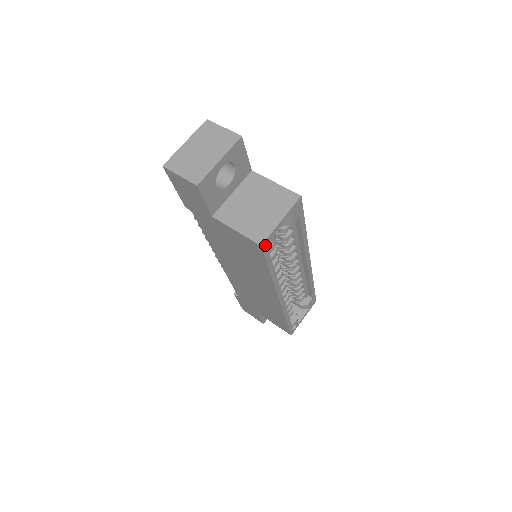
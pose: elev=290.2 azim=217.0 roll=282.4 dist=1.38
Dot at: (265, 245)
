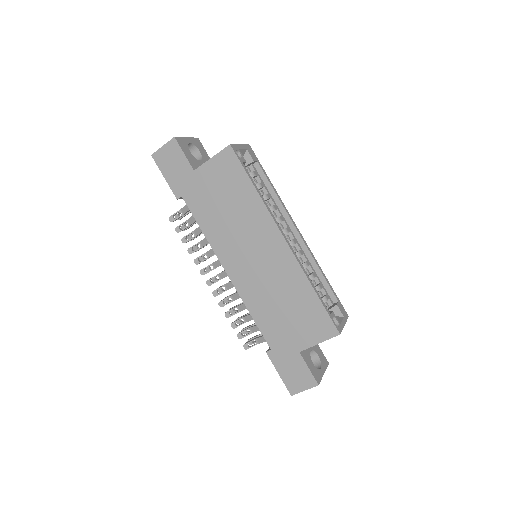
Dot at: (234, 149)
